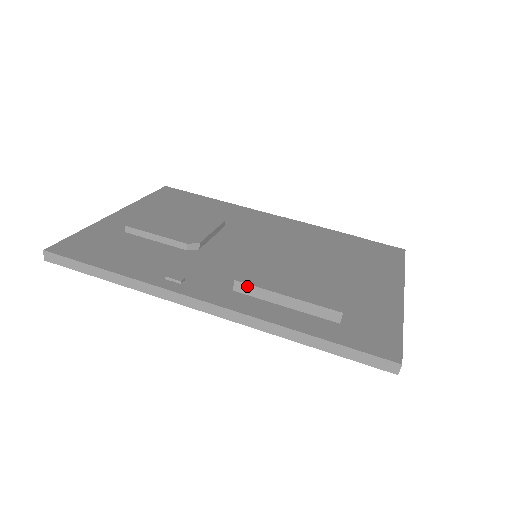
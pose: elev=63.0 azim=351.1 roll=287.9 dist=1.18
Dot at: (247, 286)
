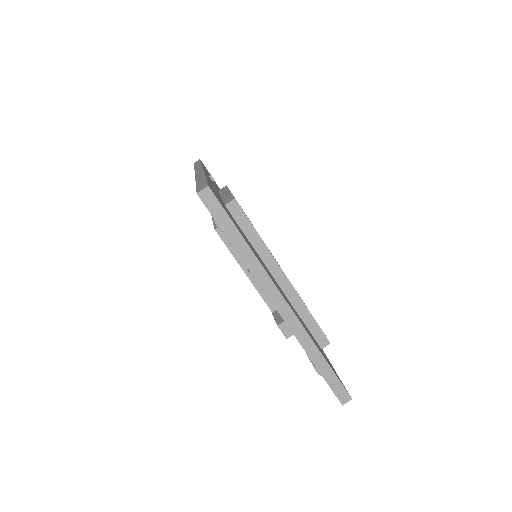
Dot at: (226, 188)
